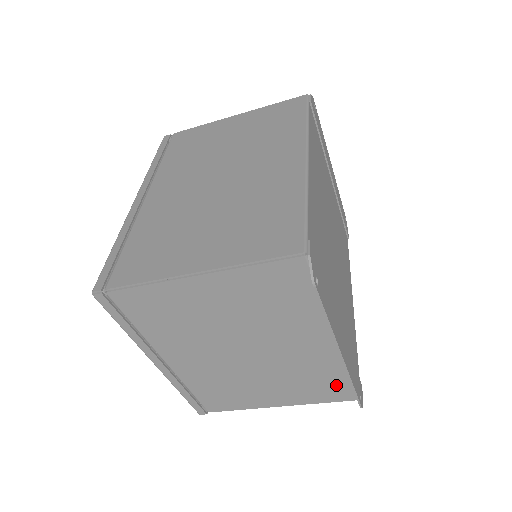
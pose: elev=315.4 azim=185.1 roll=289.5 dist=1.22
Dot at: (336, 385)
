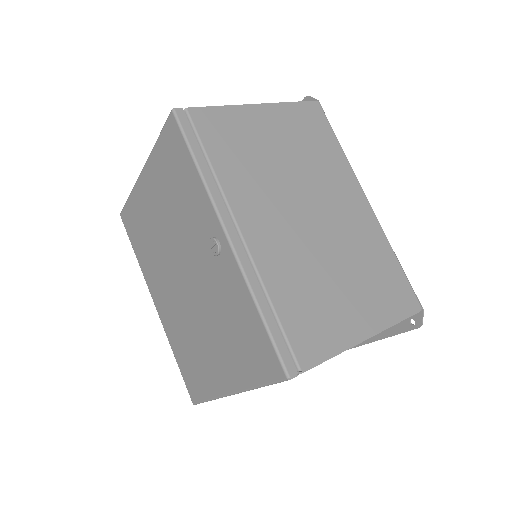
Dot at: occluded
